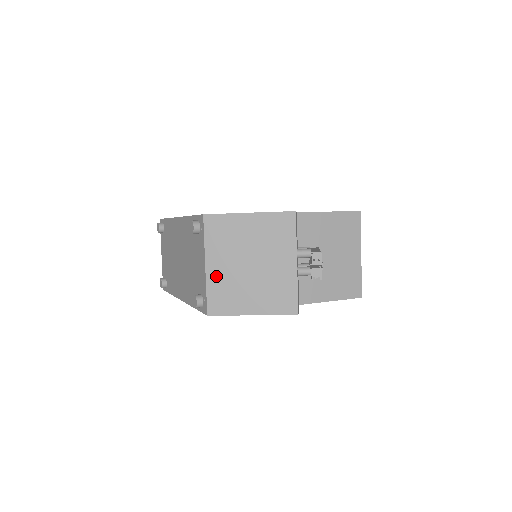
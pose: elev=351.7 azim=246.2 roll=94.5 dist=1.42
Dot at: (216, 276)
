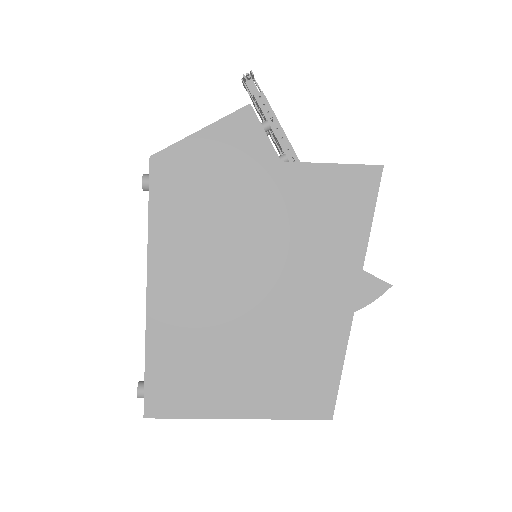
Dot at: occluded
